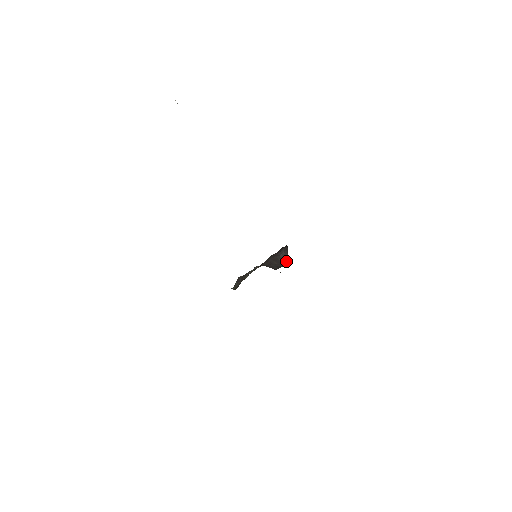
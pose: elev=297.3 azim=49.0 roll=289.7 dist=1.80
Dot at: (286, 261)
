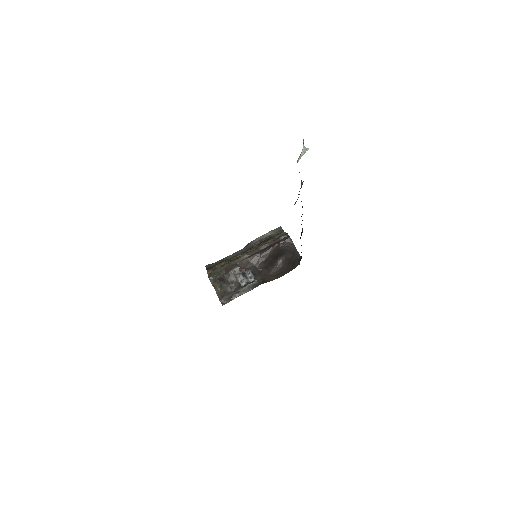
Dot at: (285, 257)
